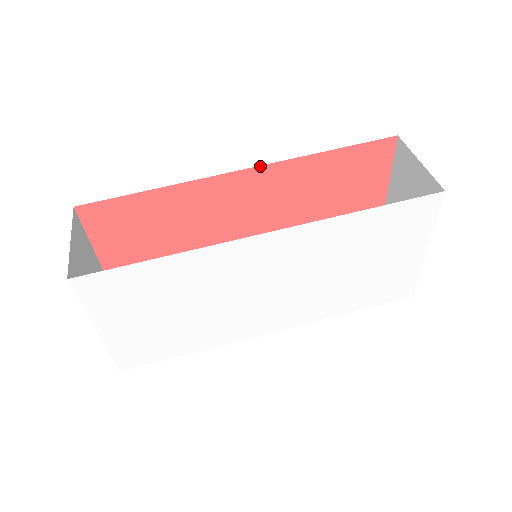
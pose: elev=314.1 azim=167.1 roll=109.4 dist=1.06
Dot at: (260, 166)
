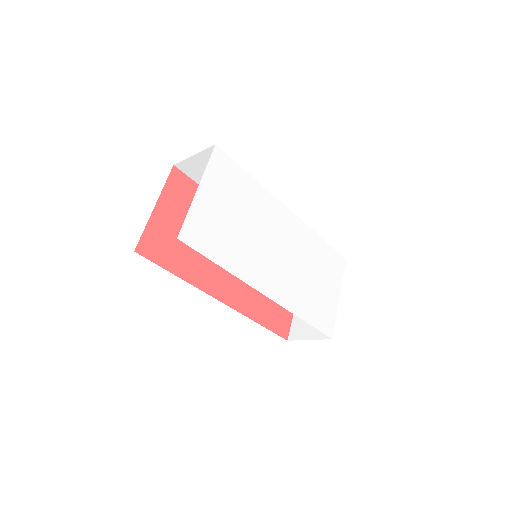
Dot at: occluded
